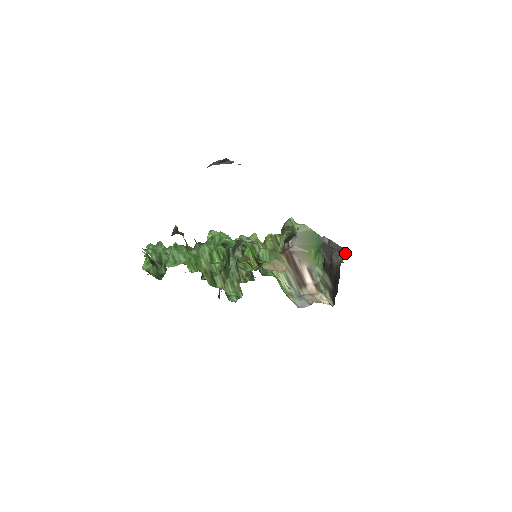
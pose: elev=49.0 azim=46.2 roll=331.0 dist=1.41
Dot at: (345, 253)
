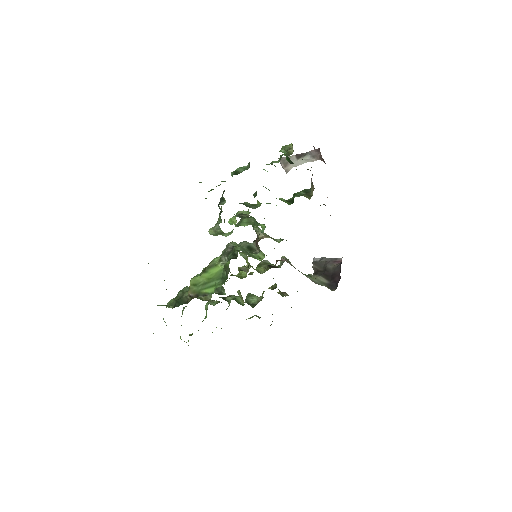
Dot at: (340, 260)
